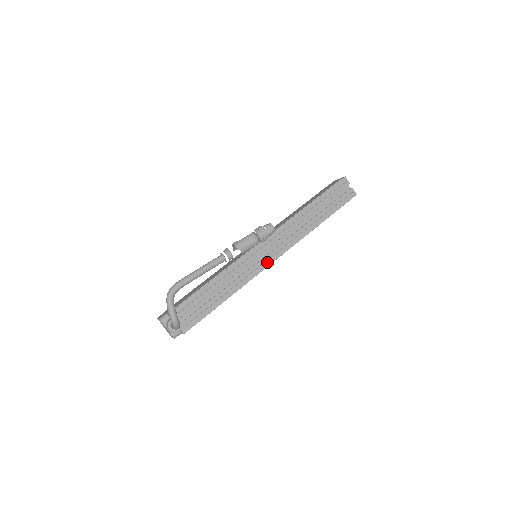
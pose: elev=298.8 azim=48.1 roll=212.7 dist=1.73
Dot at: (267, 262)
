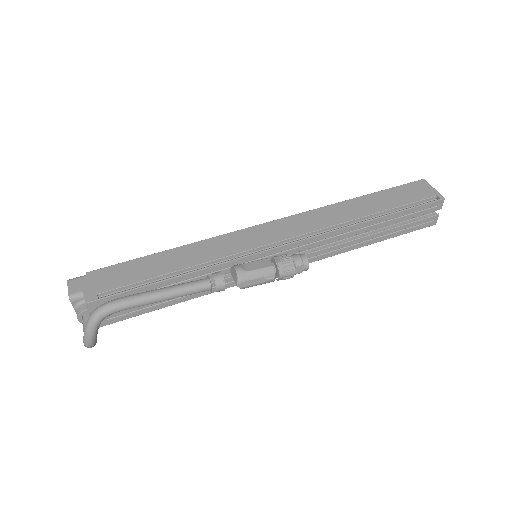
Dot at: occluded
